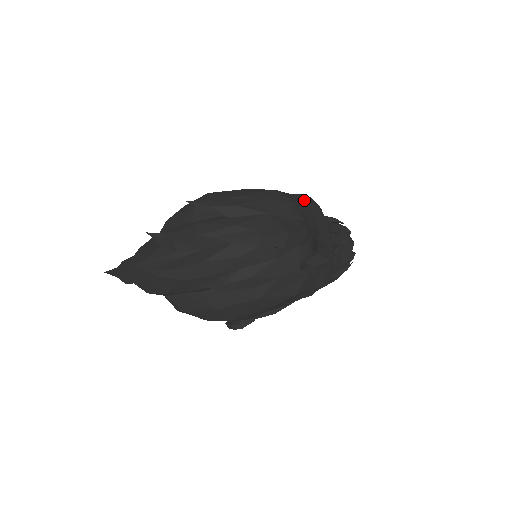
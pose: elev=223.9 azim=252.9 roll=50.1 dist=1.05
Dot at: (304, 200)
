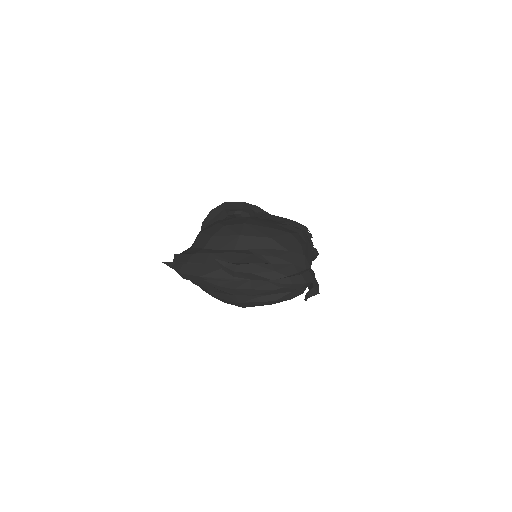
Dot at: (303, 237)
